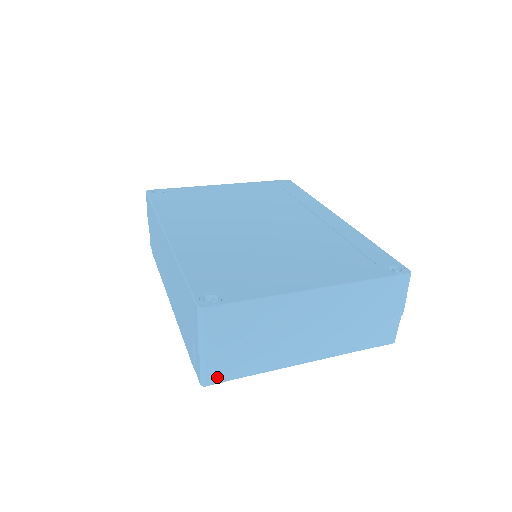
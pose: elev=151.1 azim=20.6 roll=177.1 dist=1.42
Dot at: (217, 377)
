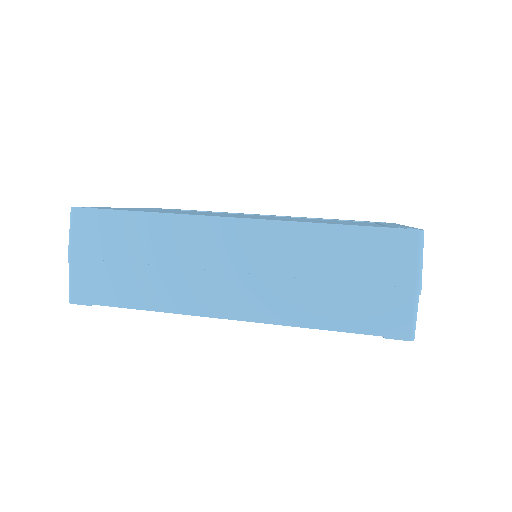
Dot at: occluded
